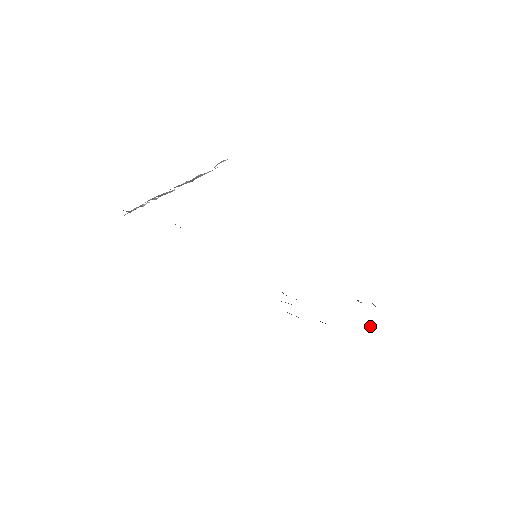
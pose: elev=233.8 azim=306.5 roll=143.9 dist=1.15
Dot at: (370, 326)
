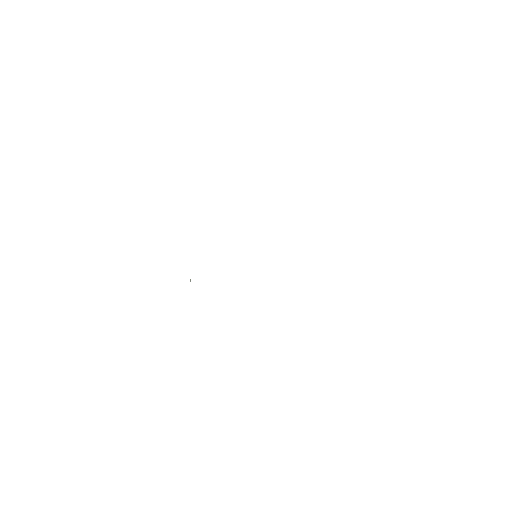
Dot at: occluded
